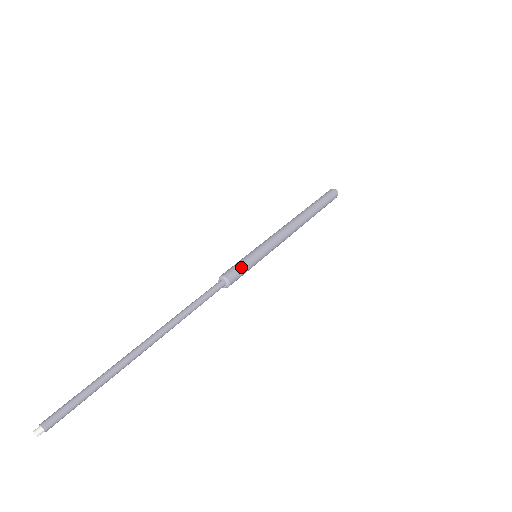
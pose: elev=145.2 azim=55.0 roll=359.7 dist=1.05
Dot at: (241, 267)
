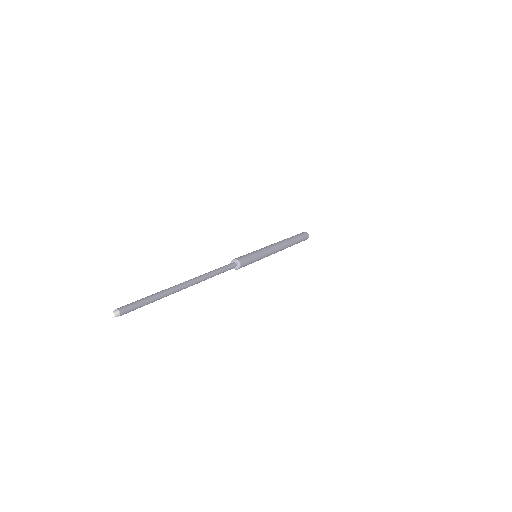
Dot at: (247, 256)
